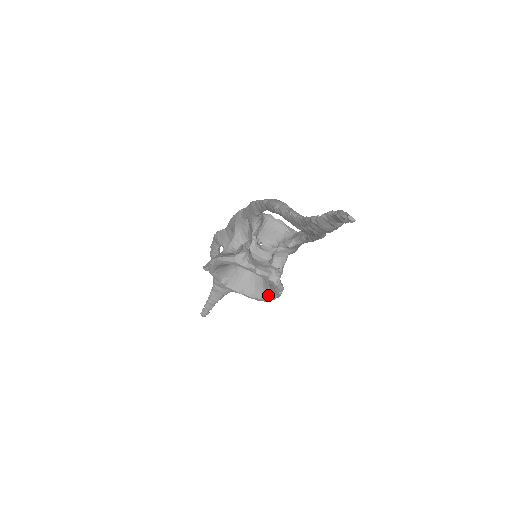
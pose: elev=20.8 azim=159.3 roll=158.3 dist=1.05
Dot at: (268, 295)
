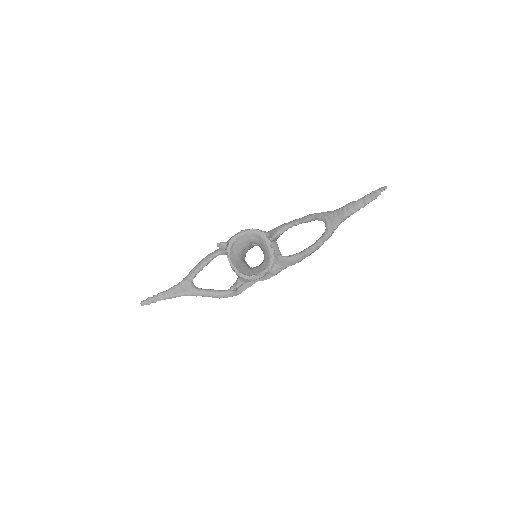
Dot at: (252, 274)
